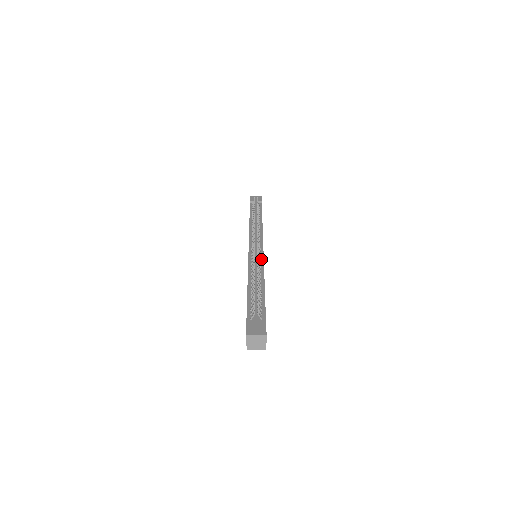
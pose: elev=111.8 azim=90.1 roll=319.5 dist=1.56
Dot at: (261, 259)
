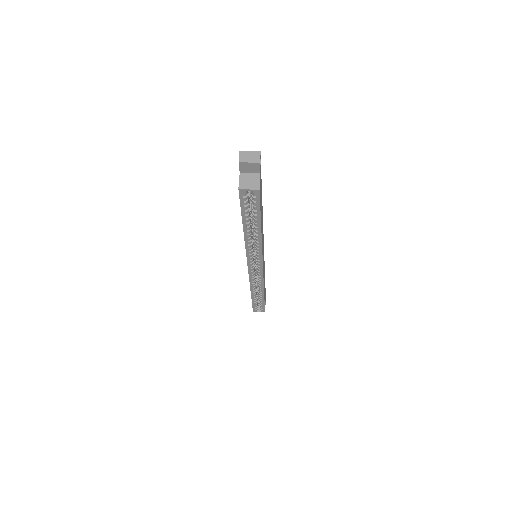
Dot at: occluded
